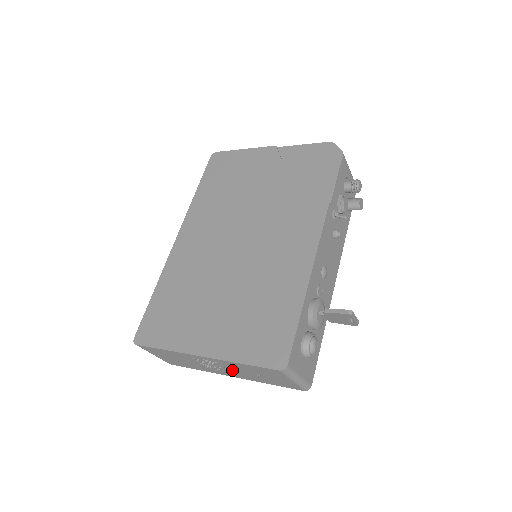
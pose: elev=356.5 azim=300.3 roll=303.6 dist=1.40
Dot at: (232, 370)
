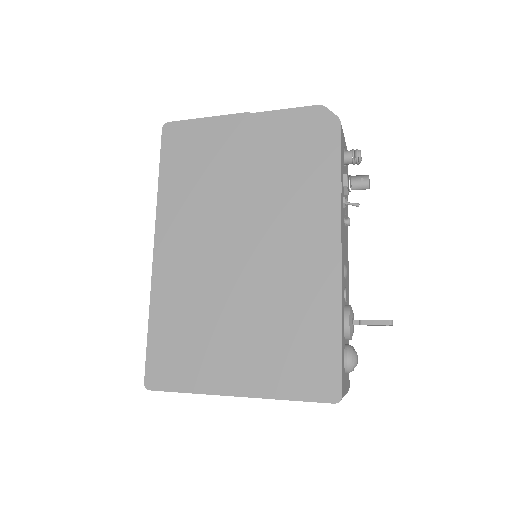
Dot at: occluded
